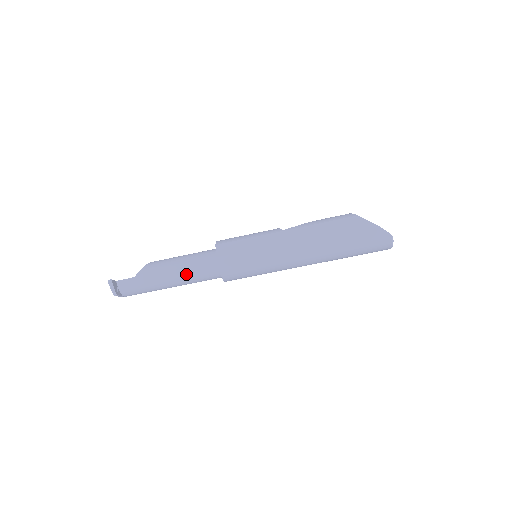
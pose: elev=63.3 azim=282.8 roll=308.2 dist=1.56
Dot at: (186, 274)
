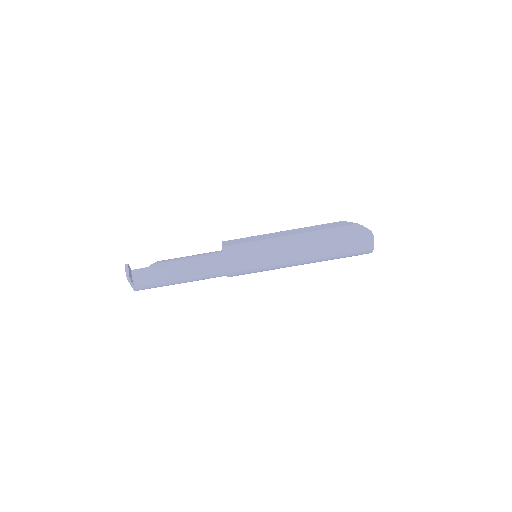
Dot at: (193, 265)
